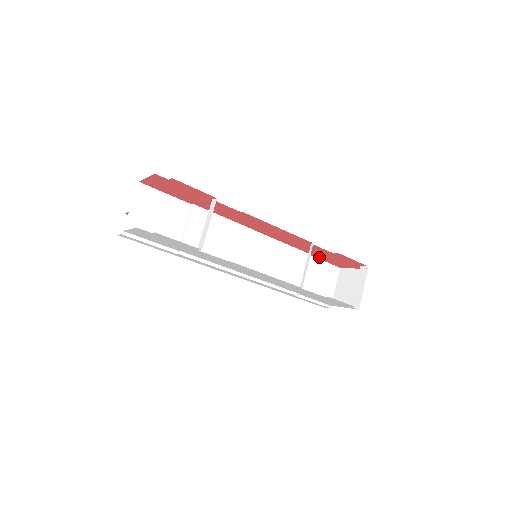
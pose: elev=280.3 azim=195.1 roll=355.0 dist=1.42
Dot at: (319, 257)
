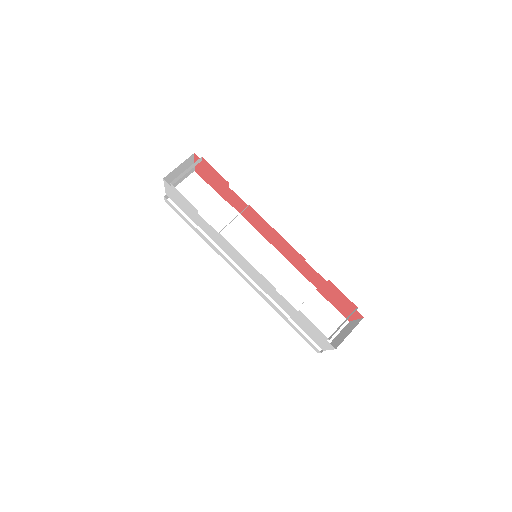
Dot at: (326, 296)
